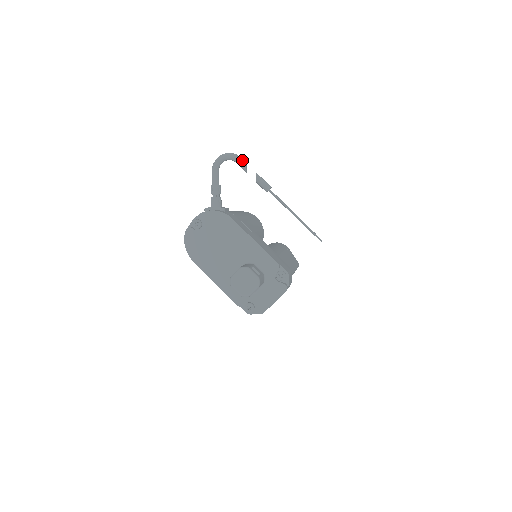
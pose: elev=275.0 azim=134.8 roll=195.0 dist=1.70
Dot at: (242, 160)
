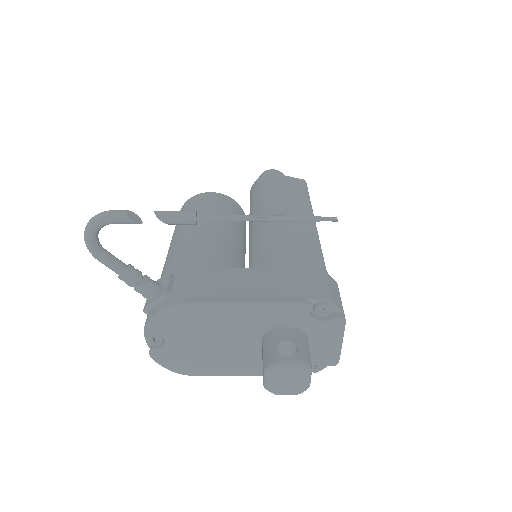
Dot at: (117, 215)
